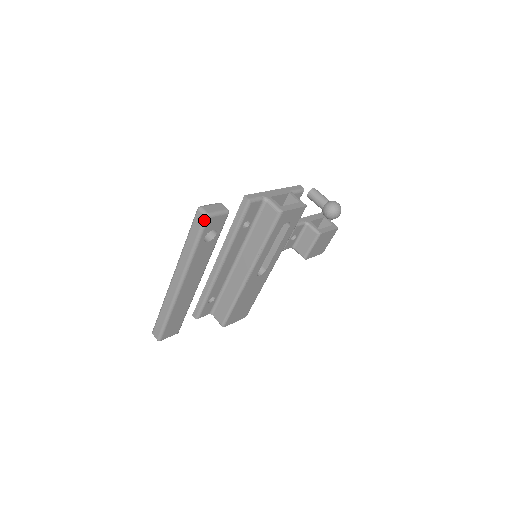
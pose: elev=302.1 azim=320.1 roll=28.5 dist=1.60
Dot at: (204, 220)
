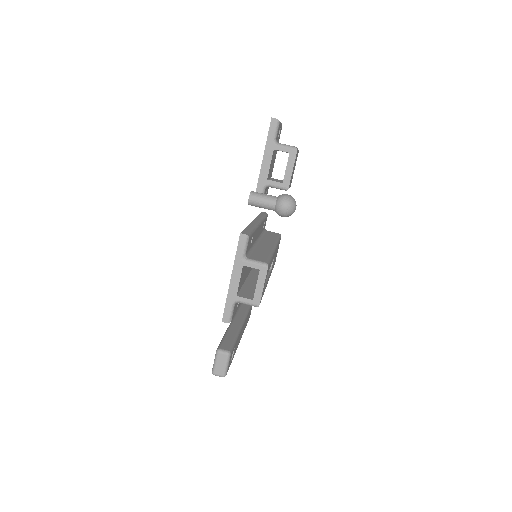
Dot at: (224, 376)
